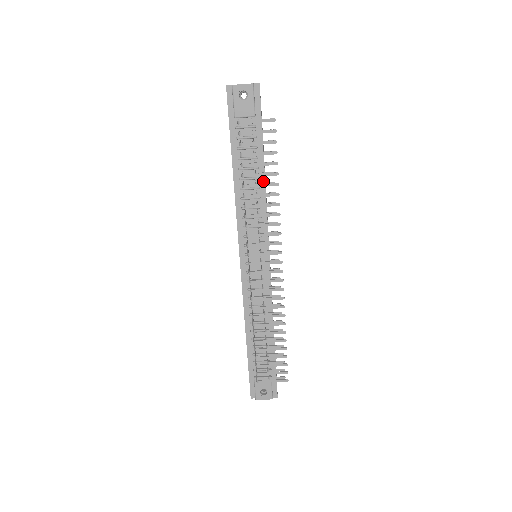
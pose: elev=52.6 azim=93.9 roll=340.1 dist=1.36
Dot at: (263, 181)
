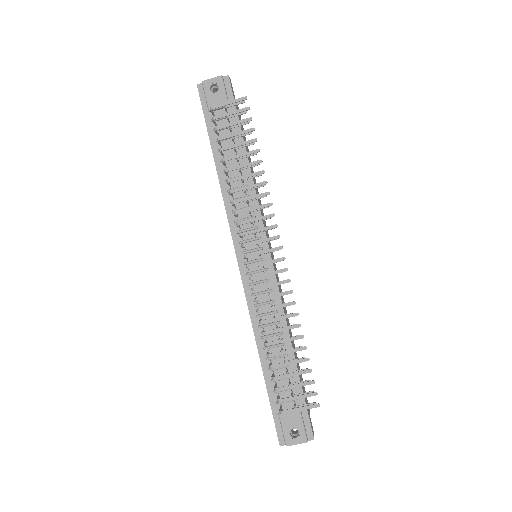
Dot at: (248, 168)
